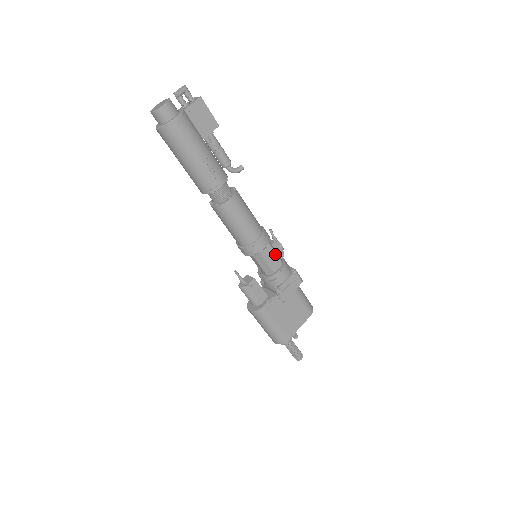
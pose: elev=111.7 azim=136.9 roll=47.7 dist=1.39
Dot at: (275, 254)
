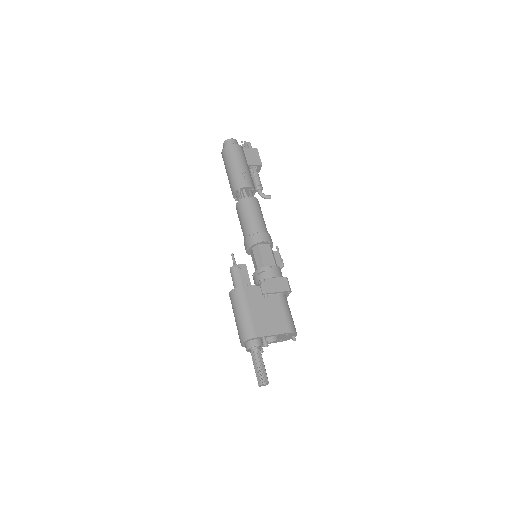
Dot at: (272, 257)
